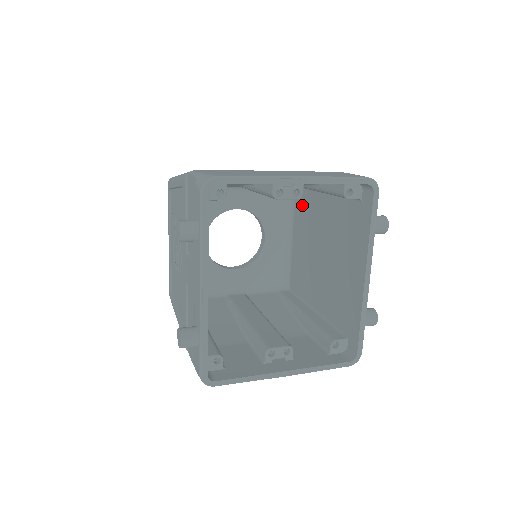
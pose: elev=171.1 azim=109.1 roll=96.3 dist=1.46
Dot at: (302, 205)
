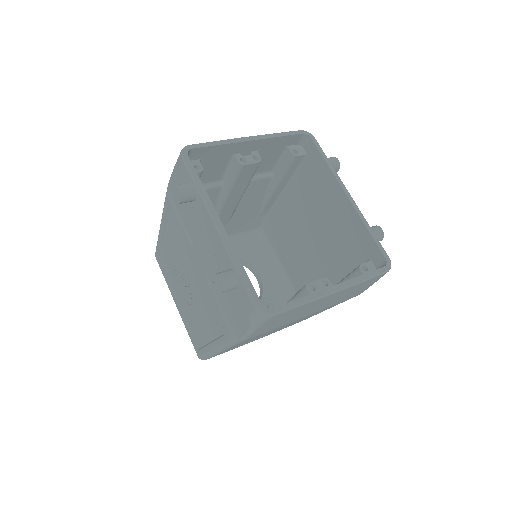
Dot at: (274, 230)
